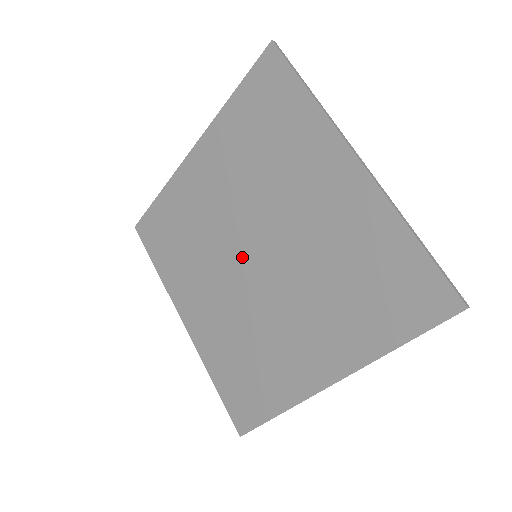
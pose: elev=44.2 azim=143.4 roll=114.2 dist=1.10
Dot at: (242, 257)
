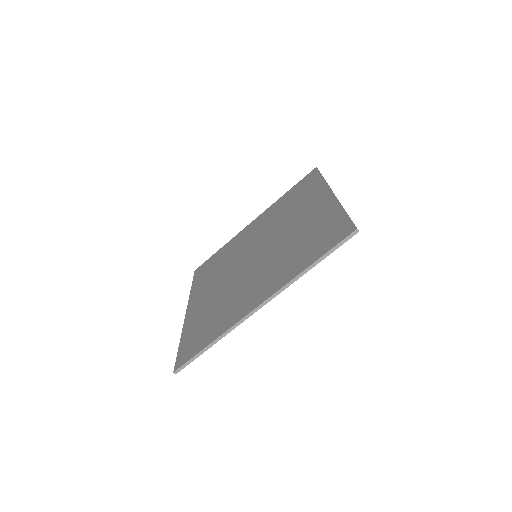
Dot at: (248, 258)
